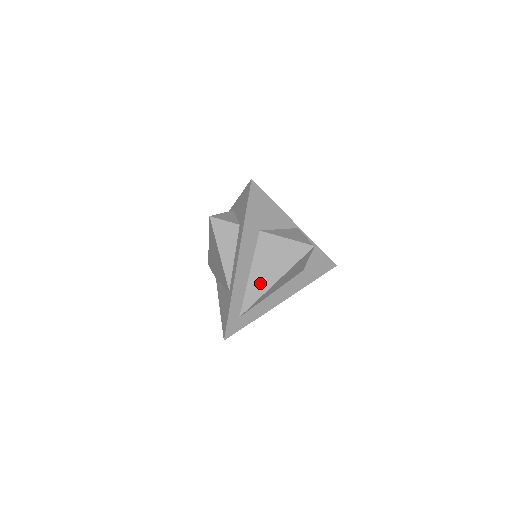
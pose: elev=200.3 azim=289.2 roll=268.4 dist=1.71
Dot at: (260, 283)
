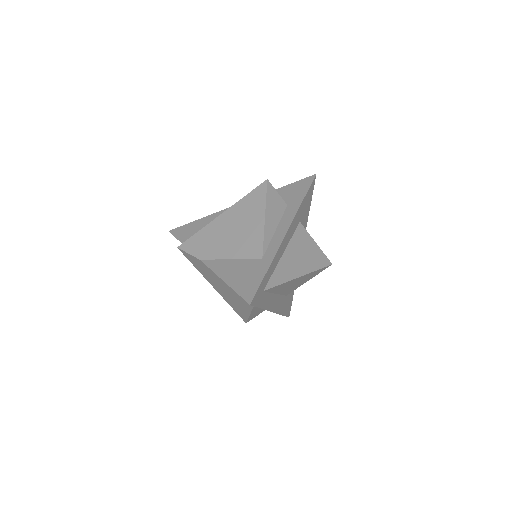
Dot at: (289, 268)
